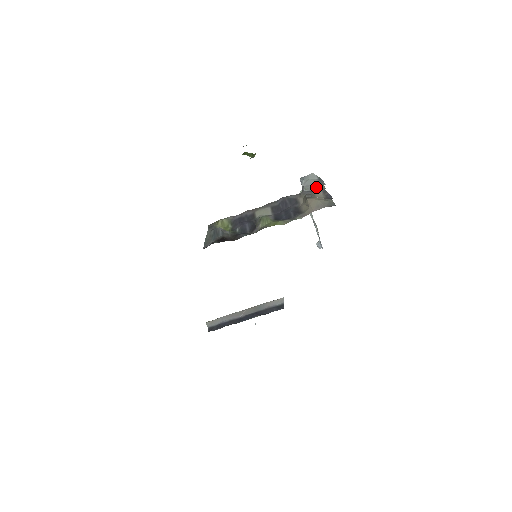
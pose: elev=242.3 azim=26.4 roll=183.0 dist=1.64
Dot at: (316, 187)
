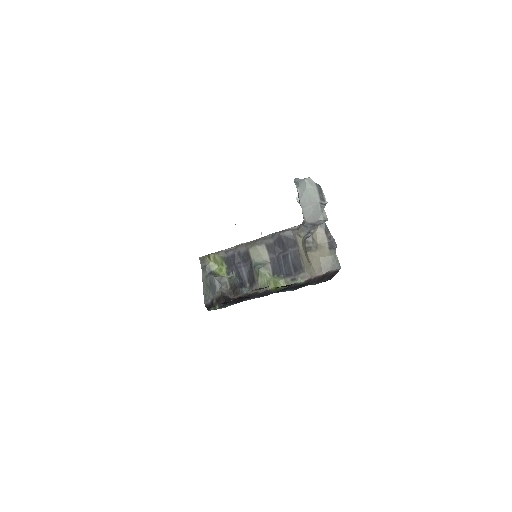
Dot at: (316, 214)
